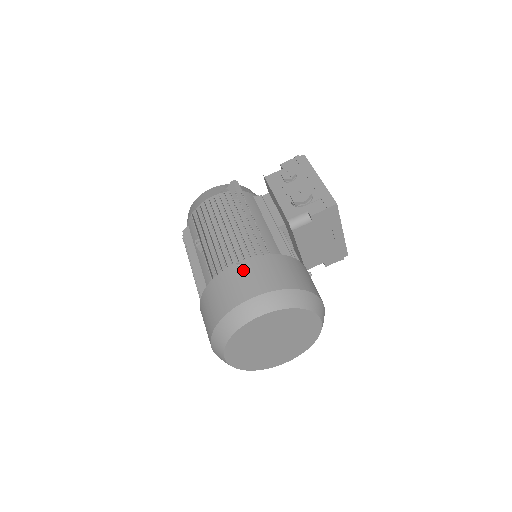
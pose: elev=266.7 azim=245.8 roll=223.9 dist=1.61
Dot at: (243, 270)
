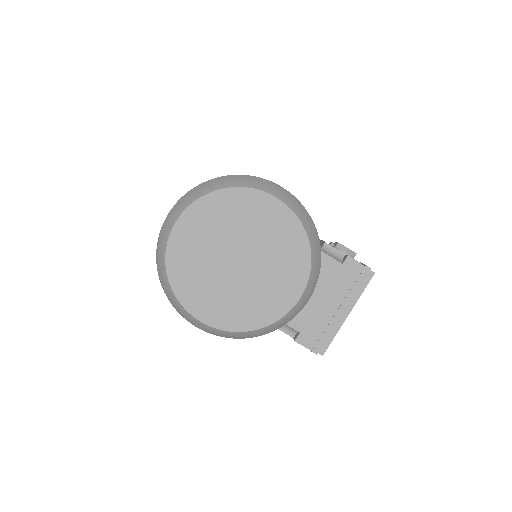
Dot at: occluded
